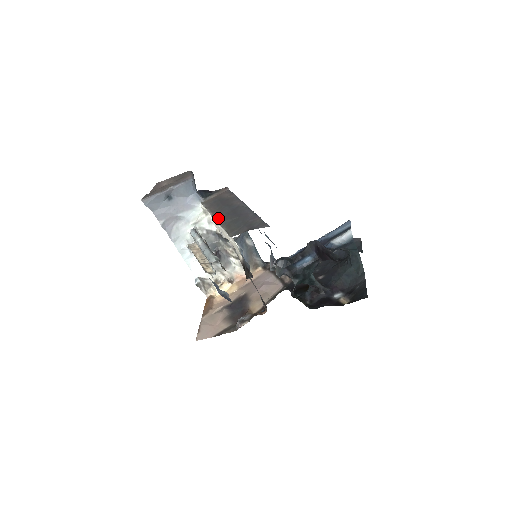
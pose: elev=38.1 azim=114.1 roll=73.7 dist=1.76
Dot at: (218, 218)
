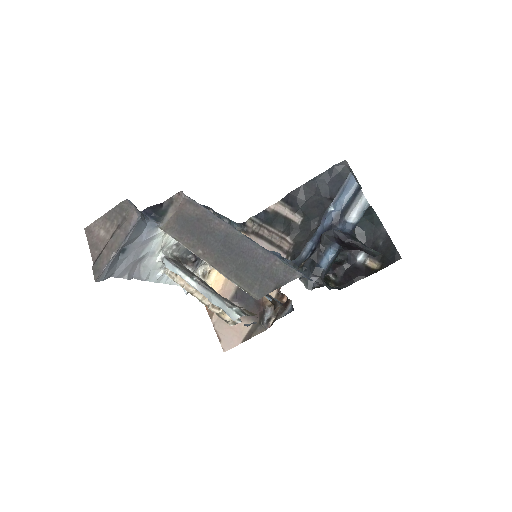
Dot at: (211, 262)
